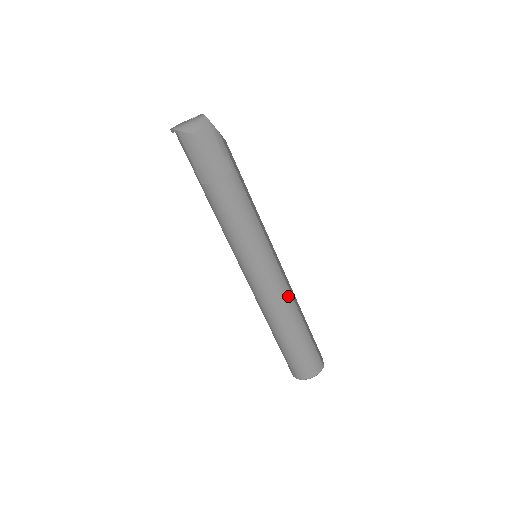
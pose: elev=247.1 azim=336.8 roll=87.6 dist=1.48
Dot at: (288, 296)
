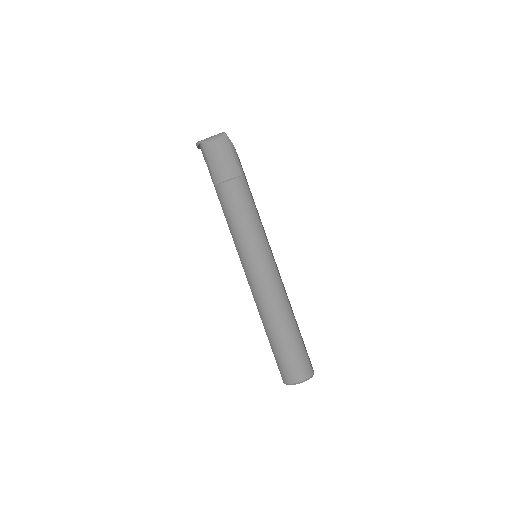
Dot at: (282, 293)
